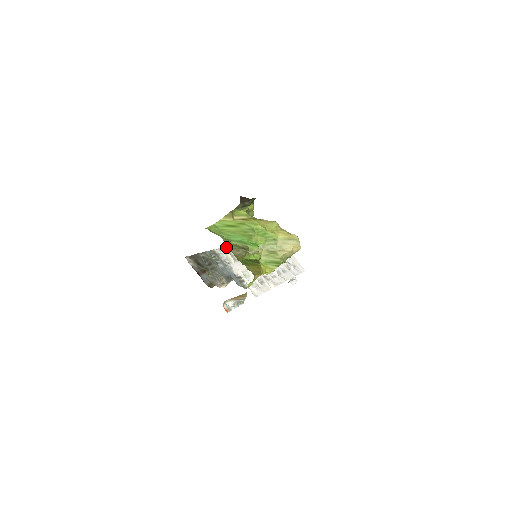
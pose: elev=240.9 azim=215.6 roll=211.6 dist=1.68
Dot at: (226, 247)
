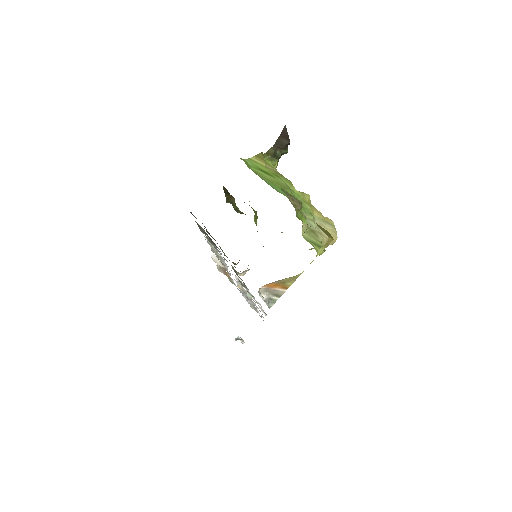
Dot at: occluded
